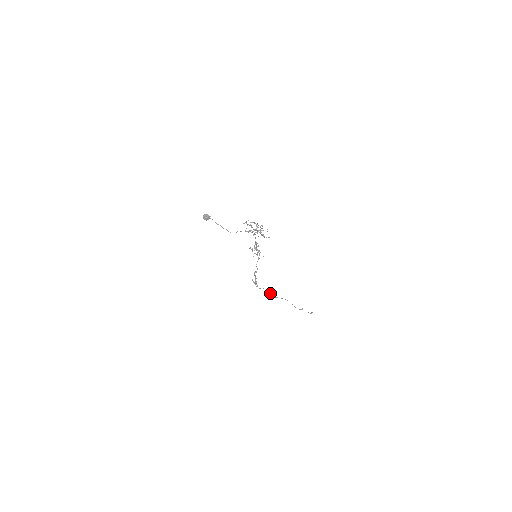
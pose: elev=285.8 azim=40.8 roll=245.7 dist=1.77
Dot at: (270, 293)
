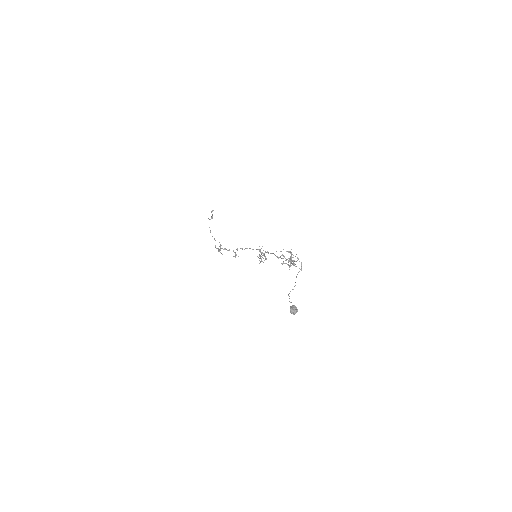
Dot at: (214, 238)
